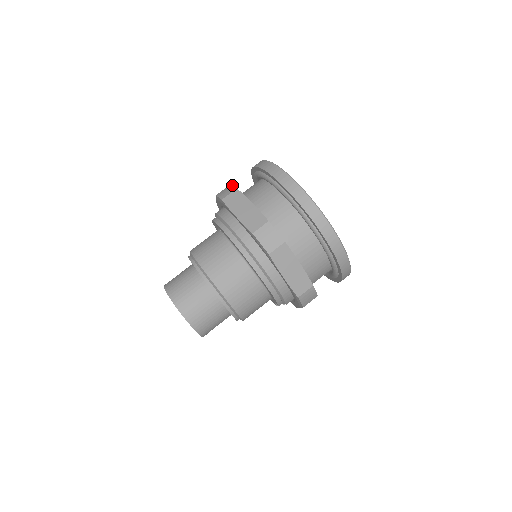
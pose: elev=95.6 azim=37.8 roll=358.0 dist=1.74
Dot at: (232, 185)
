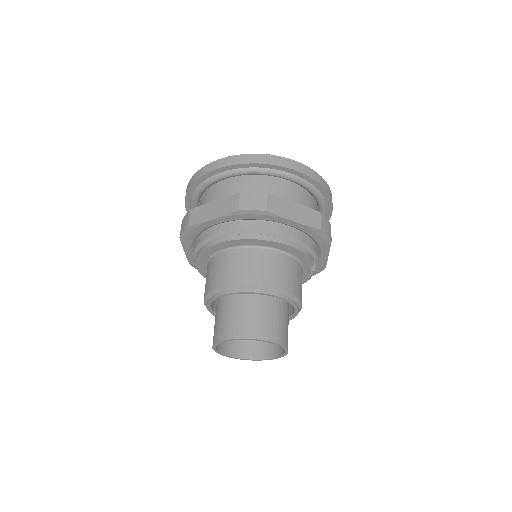
Dot at: (184, 216)
